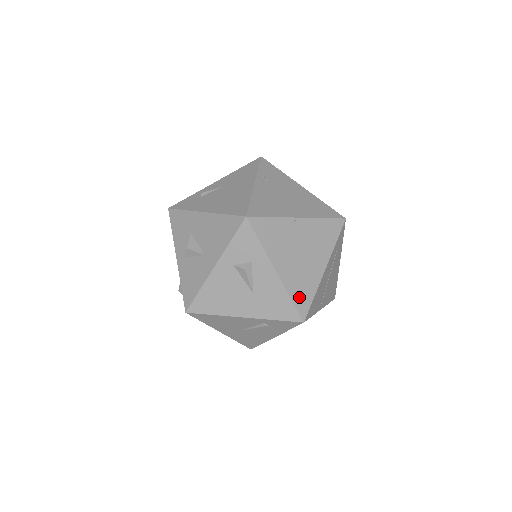
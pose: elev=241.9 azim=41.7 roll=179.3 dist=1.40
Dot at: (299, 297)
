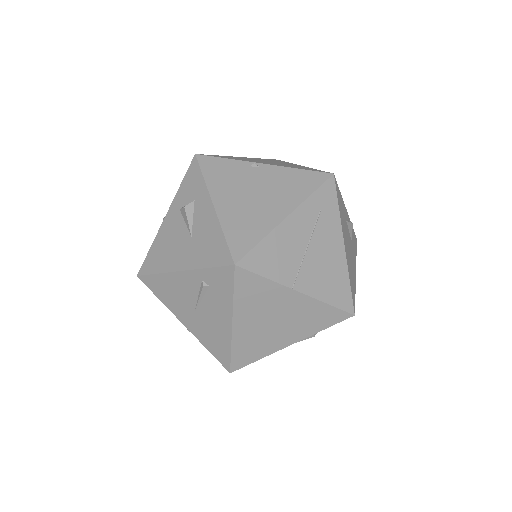
Dot at: (237, 236)
